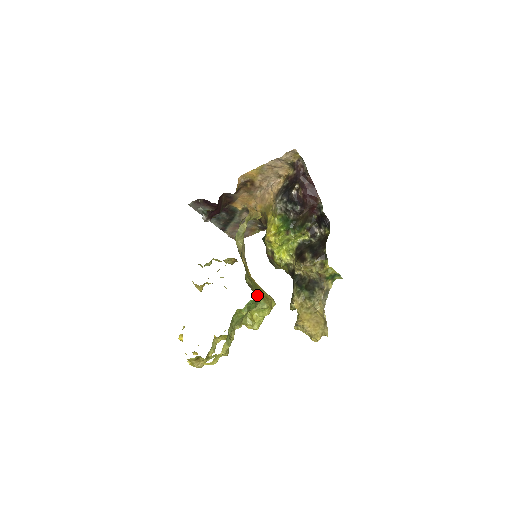
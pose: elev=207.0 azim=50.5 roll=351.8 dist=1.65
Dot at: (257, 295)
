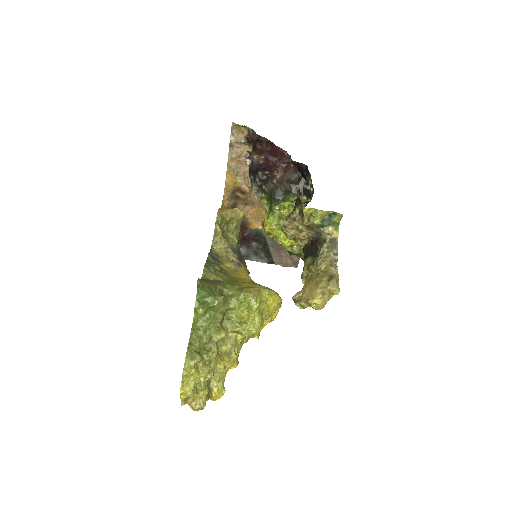
Dot at: (228, 288)
